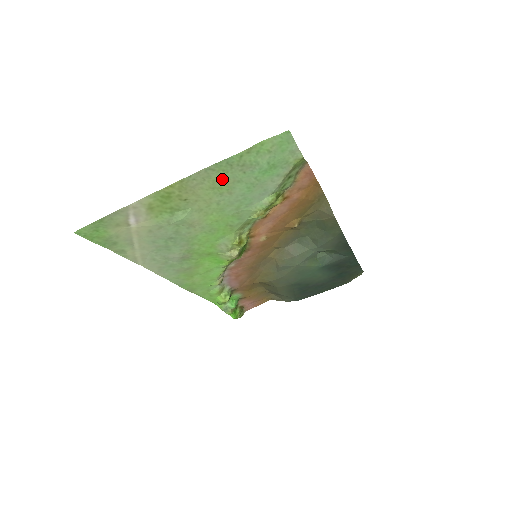
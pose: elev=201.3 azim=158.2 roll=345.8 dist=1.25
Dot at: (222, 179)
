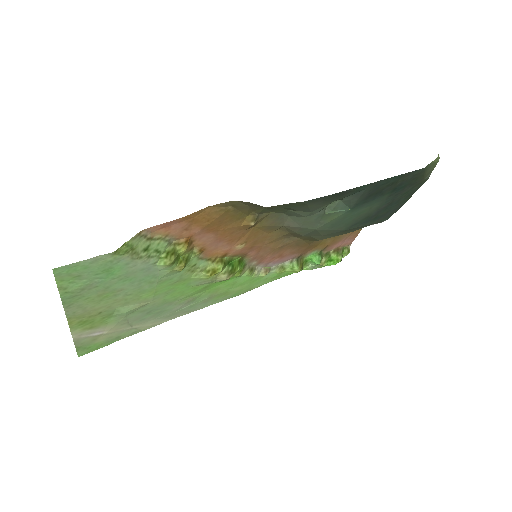
Dot at: (92, 297)
